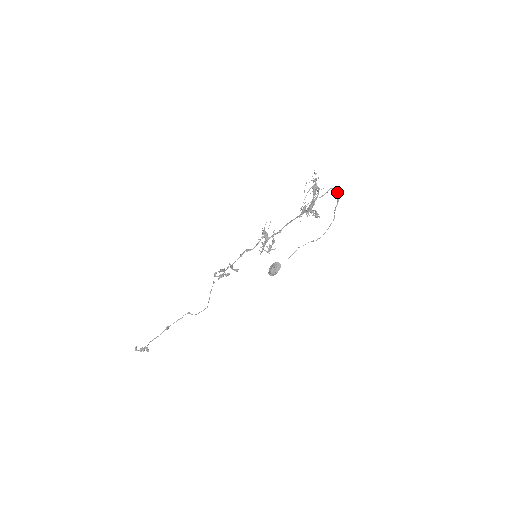
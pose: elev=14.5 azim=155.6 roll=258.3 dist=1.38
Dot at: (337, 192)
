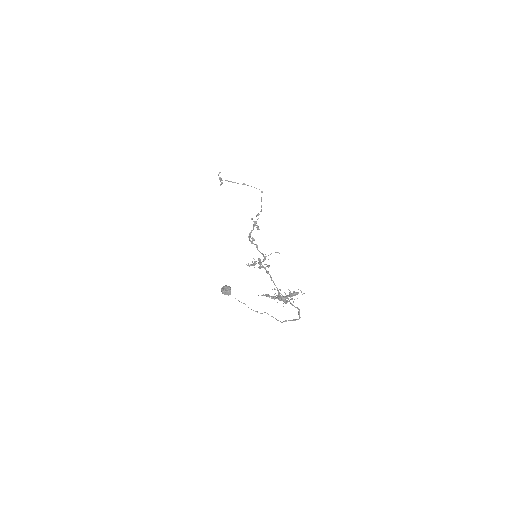
Dot at: (300, 317)
